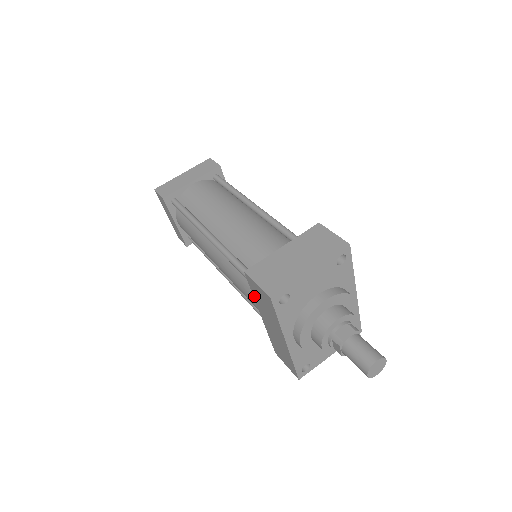
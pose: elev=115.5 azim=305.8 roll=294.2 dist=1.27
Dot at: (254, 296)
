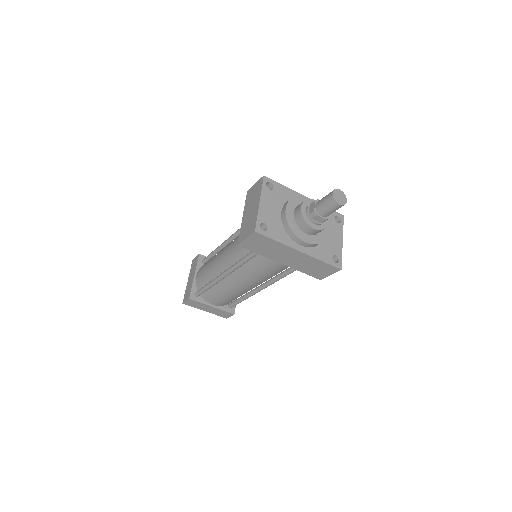
Dot at: (260, 254)
